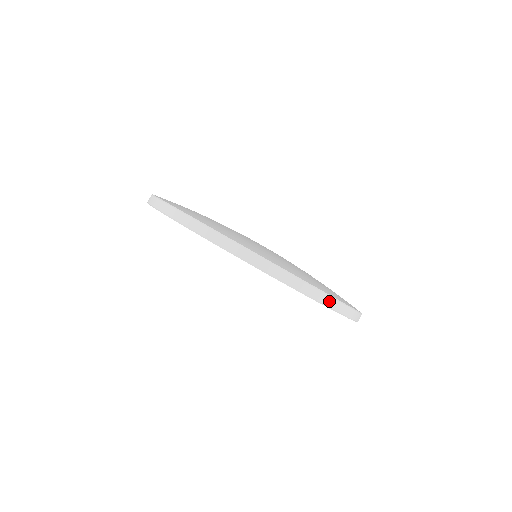
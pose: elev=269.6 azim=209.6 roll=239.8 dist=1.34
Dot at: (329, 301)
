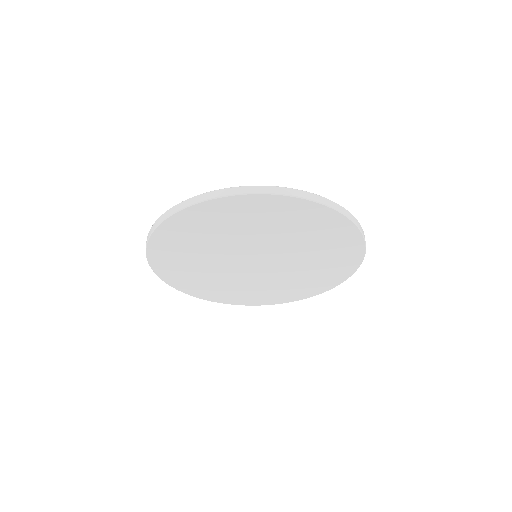
Dot at: occluded
